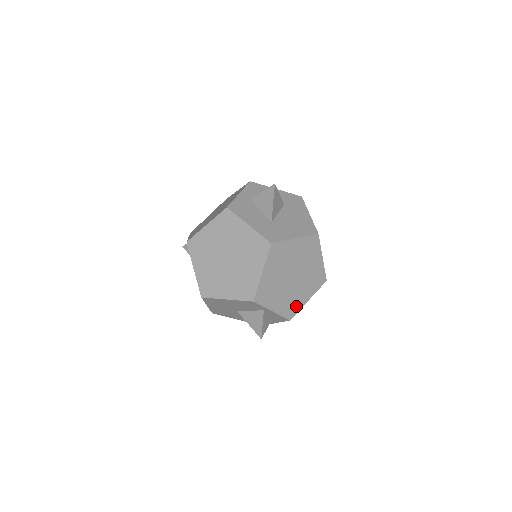
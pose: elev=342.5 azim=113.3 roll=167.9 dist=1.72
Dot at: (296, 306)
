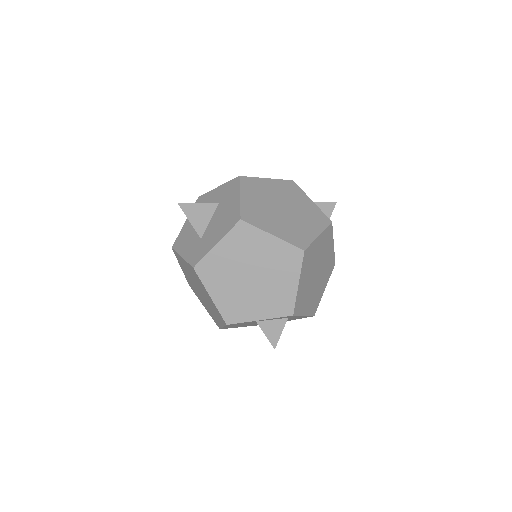
Dot at: (287, 299)
